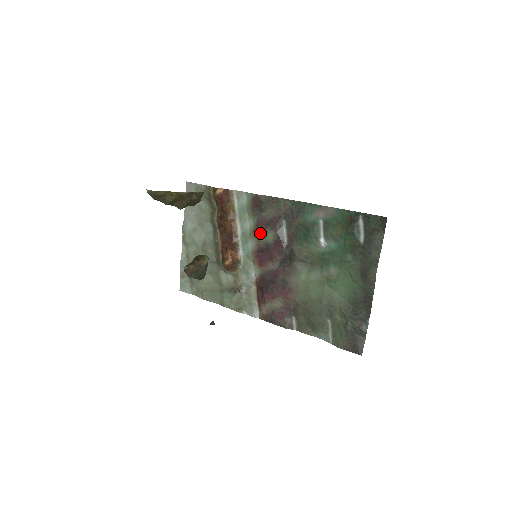
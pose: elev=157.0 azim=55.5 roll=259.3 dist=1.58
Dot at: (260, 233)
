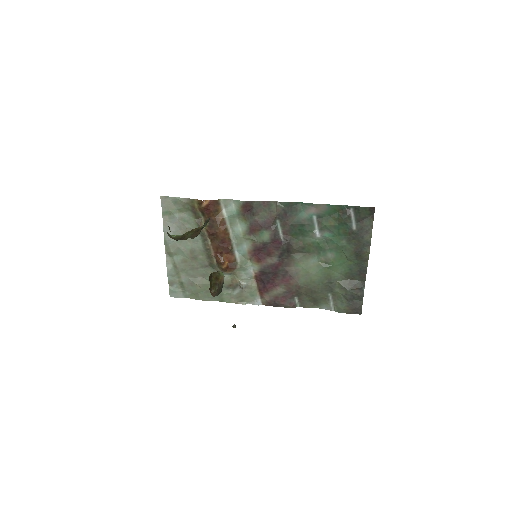
Dot at: (255, 235)
